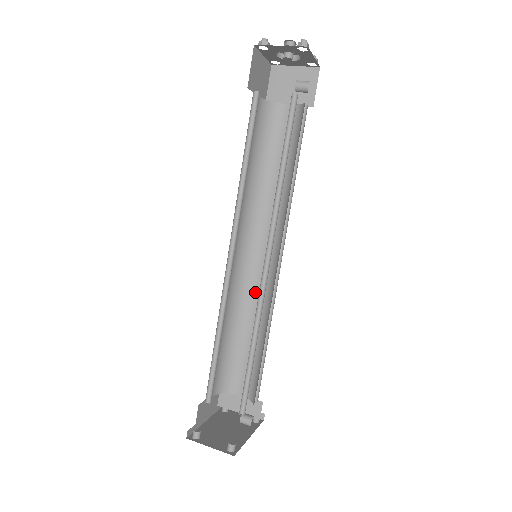
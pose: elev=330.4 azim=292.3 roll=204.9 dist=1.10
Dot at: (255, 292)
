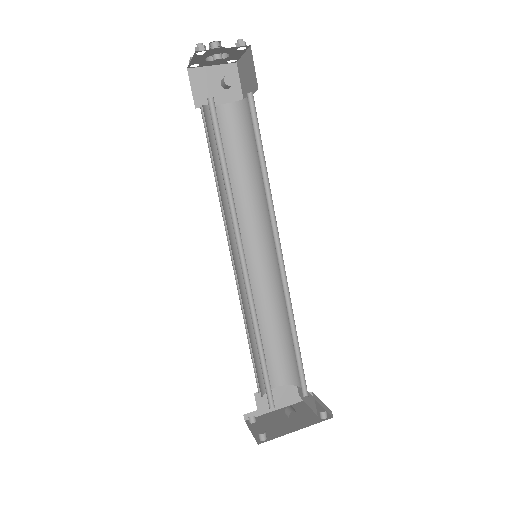
Dot at: occluded
